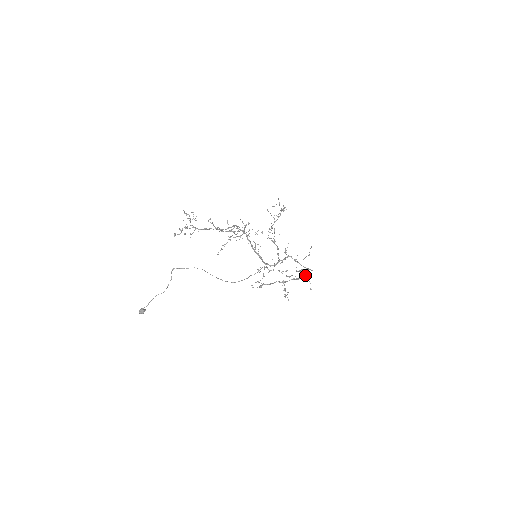
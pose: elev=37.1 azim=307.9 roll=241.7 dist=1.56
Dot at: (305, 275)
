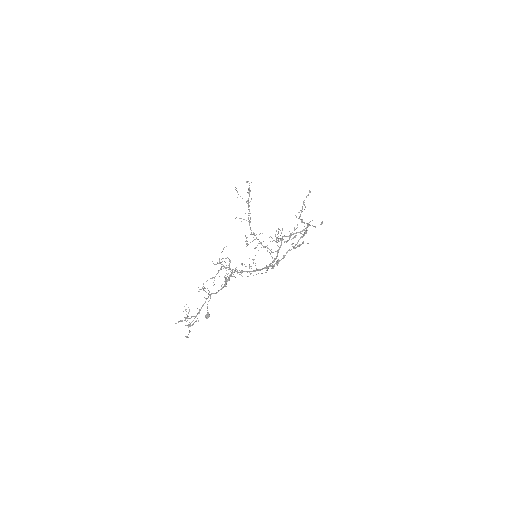
Dot at: occluded
